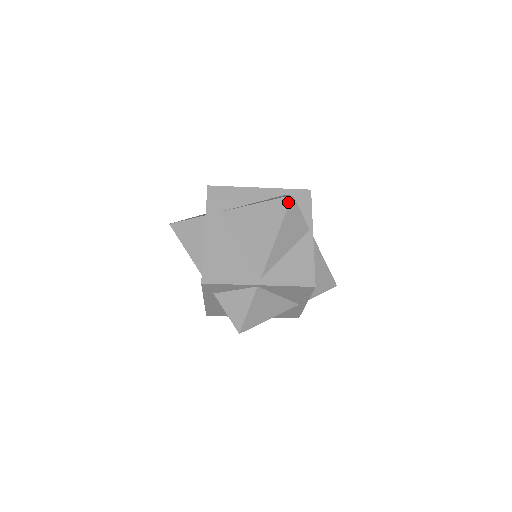
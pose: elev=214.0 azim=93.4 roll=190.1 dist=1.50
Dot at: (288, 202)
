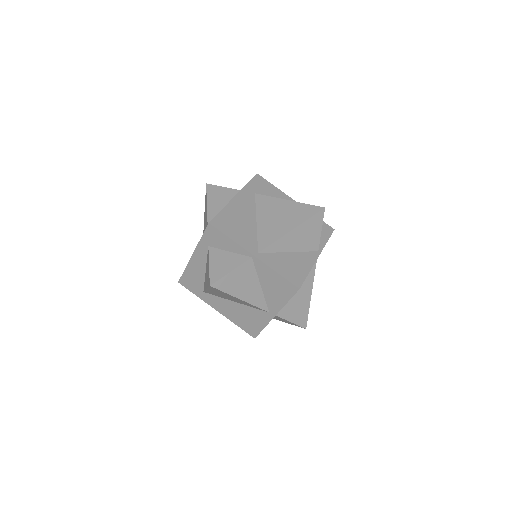
Dot at: (318, 210)
